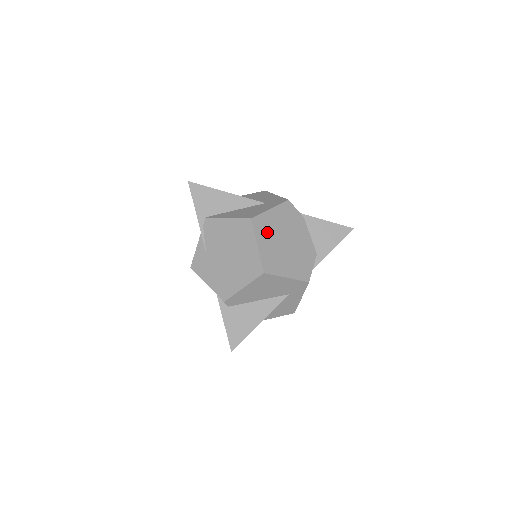
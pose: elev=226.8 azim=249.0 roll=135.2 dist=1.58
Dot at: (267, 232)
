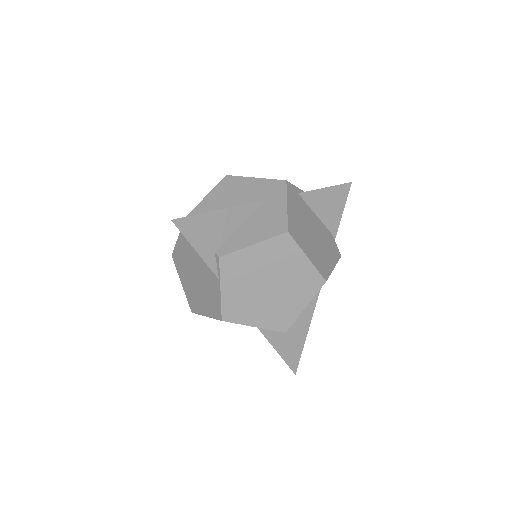
Dot at: occluded
